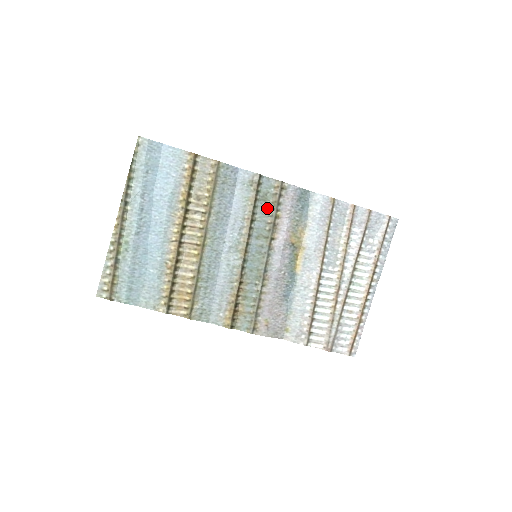
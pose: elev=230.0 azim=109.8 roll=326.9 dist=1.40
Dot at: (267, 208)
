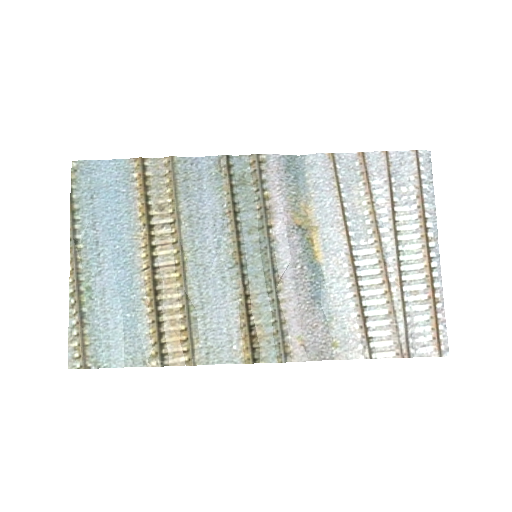
Dot at: (250, 192)
